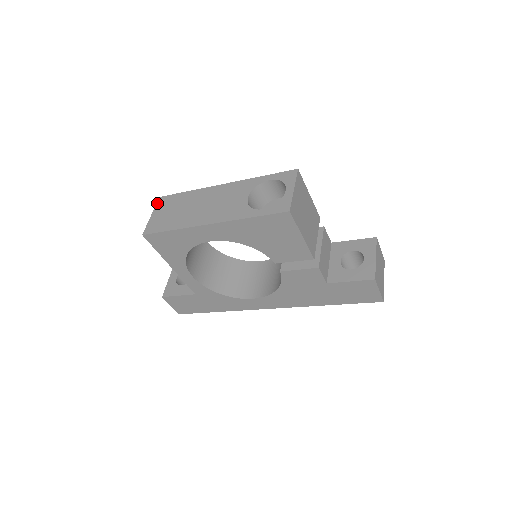
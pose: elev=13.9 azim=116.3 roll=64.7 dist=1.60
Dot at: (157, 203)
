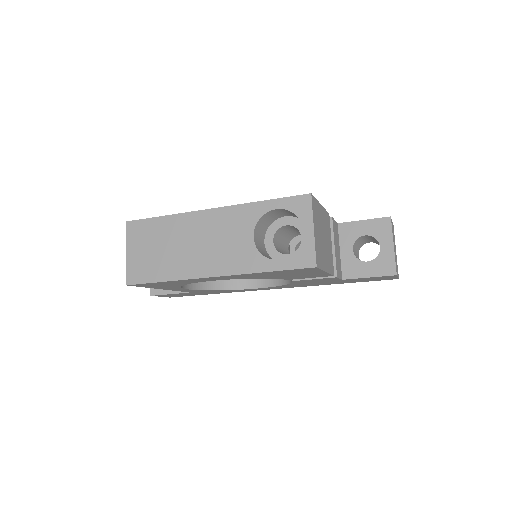
Dot at: (127, 233)
